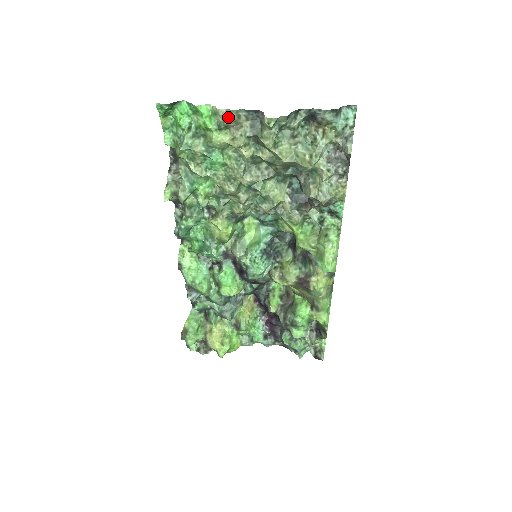
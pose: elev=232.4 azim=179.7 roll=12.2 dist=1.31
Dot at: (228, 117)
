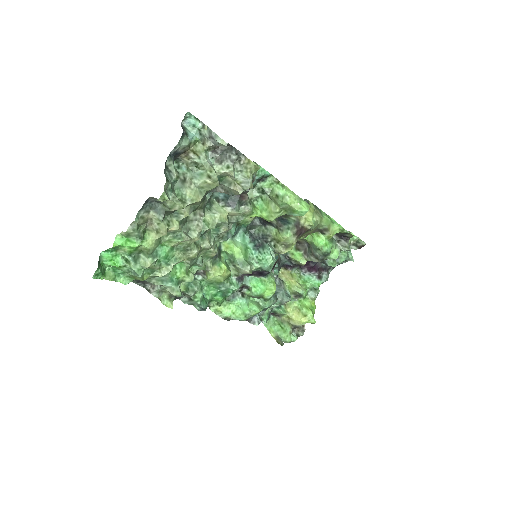
Dot at: (137, 227)
